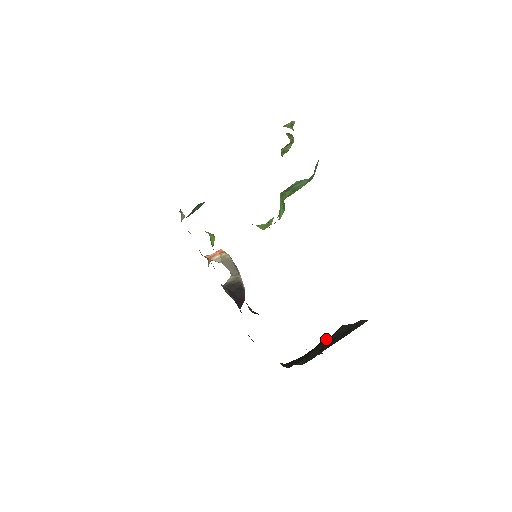
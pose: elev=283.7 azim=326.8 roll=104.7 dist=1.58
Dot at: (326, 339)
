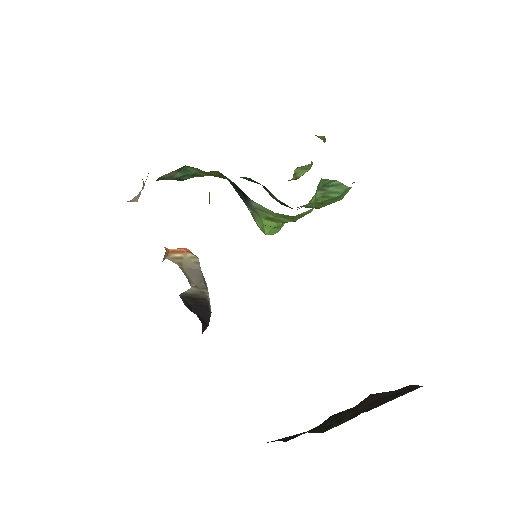
Dot at: (348, 409)
